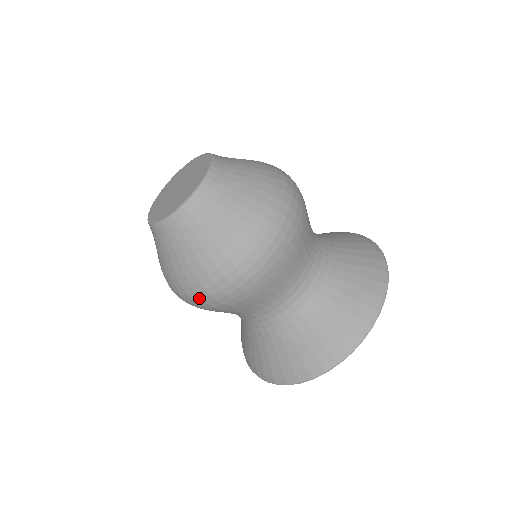
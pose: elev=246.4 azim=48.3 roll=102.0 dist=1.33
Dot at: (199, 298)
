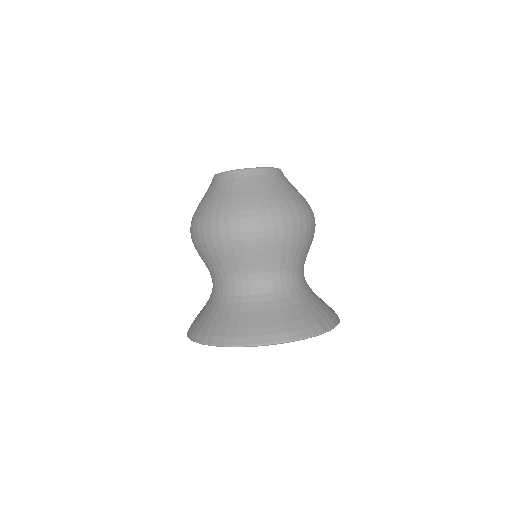
Dot at: (210, 227)
